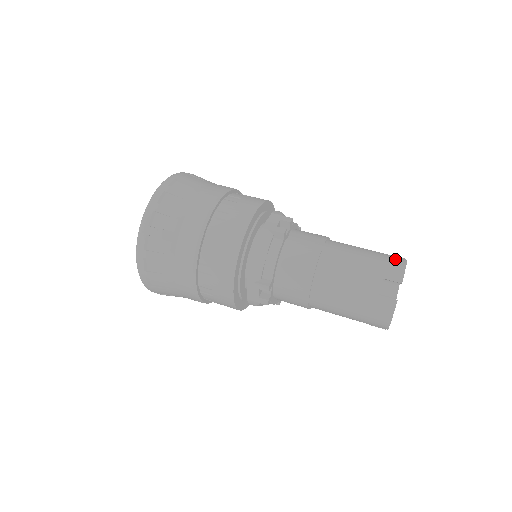
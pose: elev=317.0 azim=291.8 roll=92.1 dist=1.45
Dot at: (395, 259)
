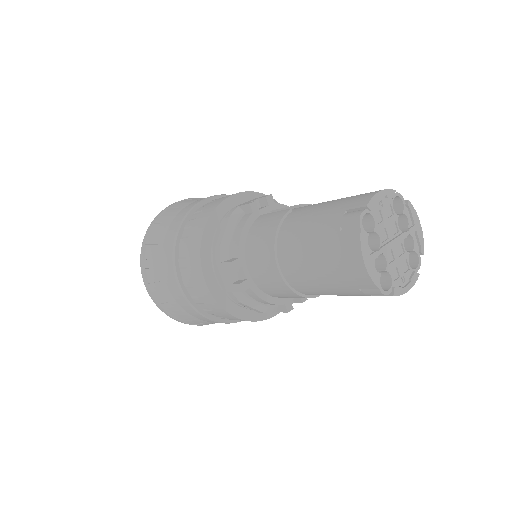
Dot at: occluded
